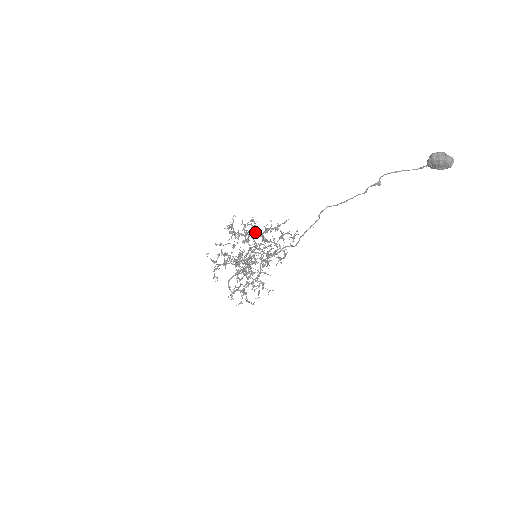
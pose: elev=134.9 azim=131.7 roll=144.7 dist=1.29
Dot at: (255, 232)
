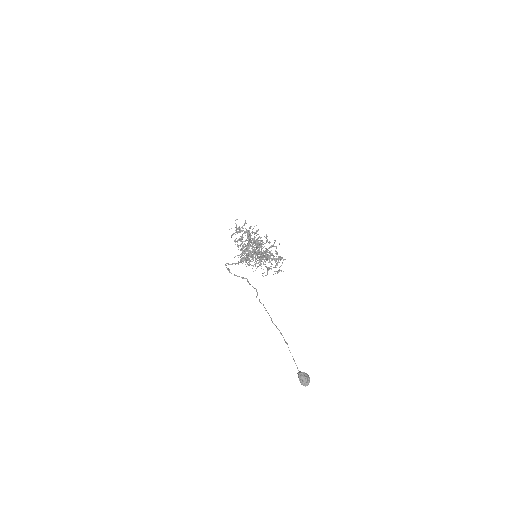
Dot at: (263, 244)
